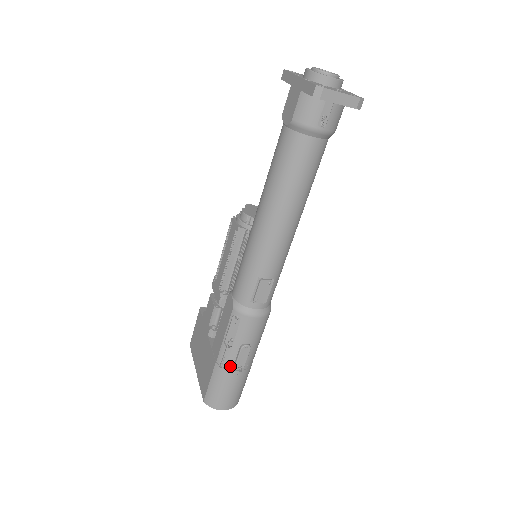
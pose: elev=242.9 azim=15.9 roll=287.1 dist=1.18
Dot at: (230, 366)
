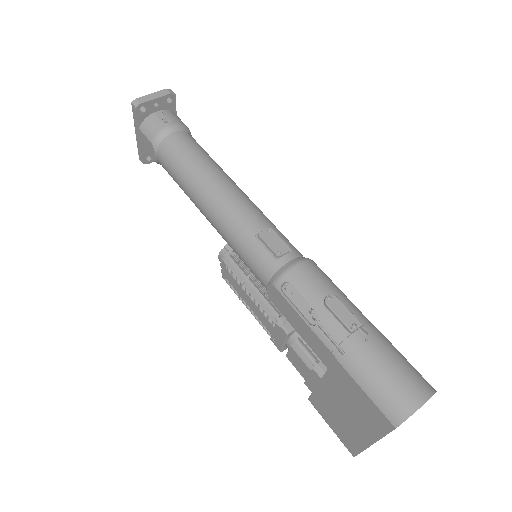
Dot at: (347, 338)
